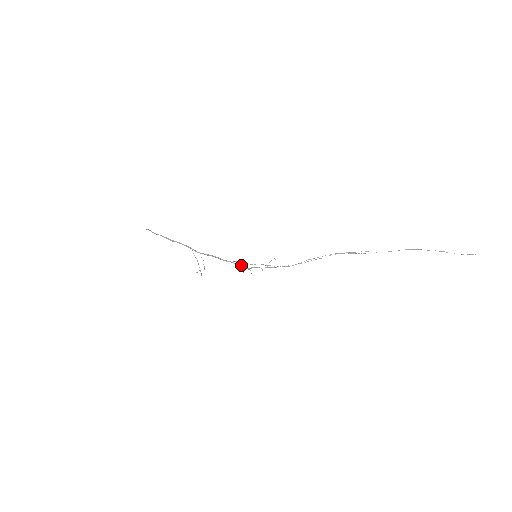
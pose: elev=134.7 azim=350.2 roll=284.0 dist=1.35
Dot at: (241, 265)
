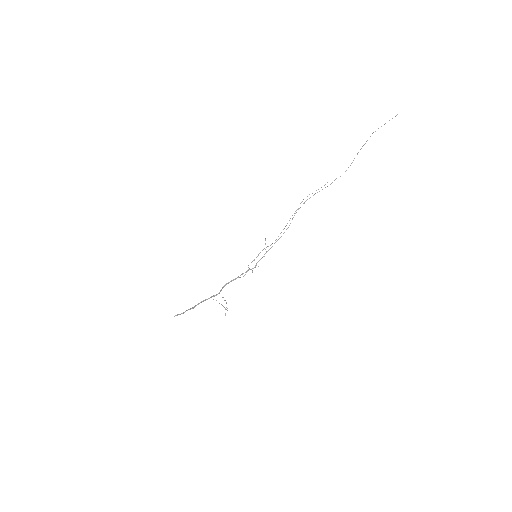
Dot at: (248, 270)
